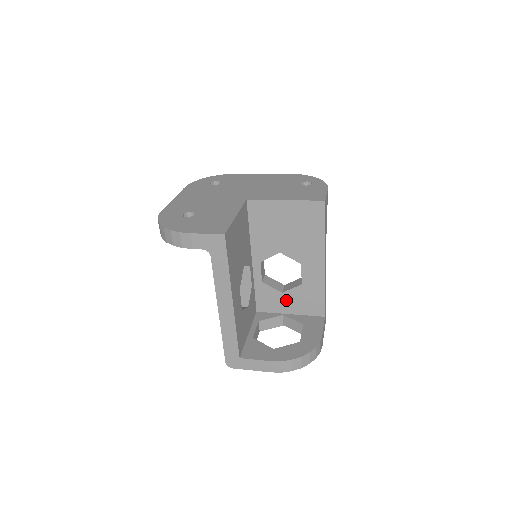
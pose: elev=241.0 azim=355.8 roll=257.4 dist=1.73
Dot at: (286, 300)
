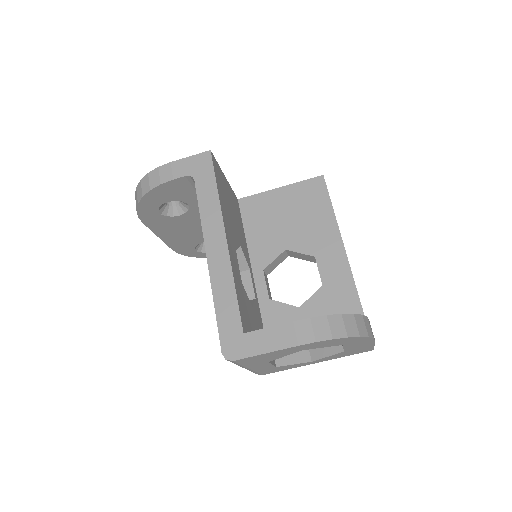
Dot at: occluded
